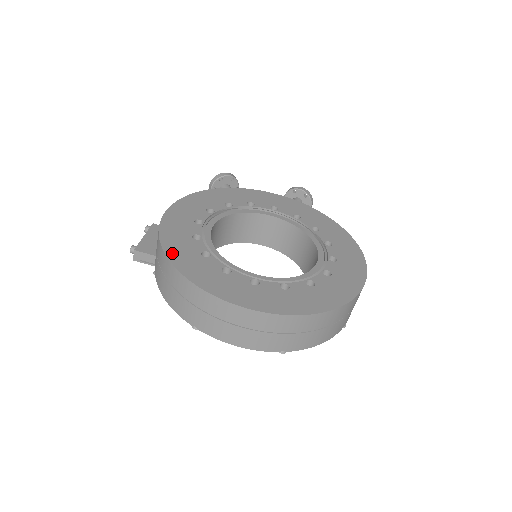
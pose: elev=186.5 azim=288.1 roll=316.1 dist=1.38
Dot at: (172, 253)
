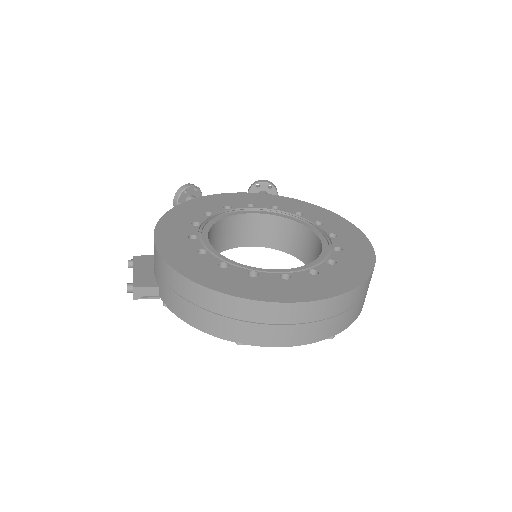
Dot at: (191, 274)
